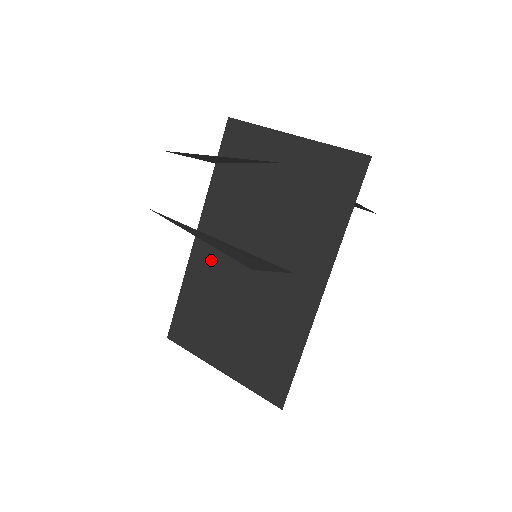
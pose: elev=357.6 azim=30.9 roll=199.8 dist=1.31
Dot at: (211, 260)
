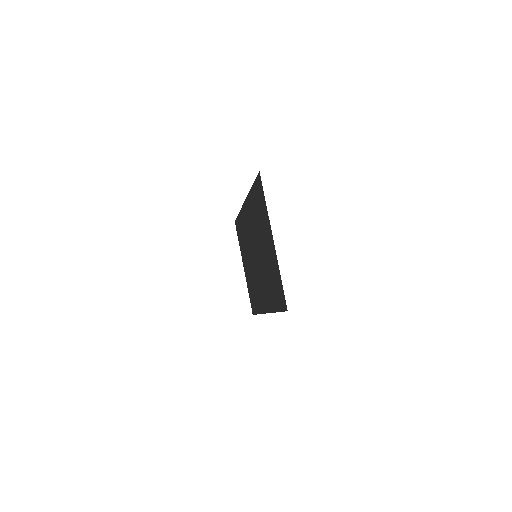
Dot at: (246, 224)
